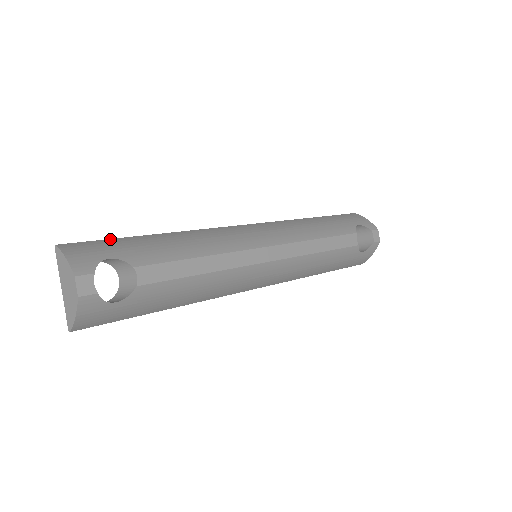
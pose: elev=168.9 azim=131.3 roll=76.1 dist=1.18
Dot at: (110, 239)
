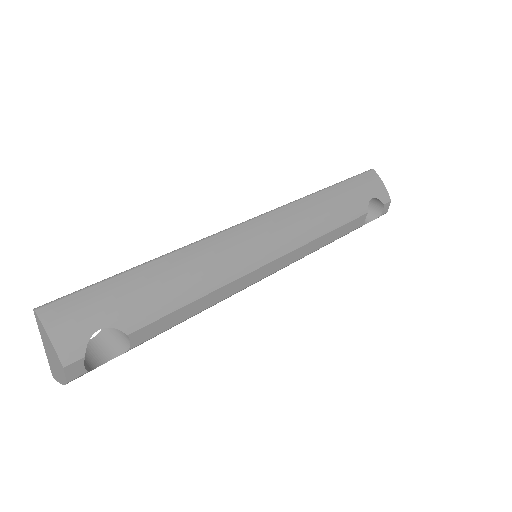
Dot at: (98, 285)
